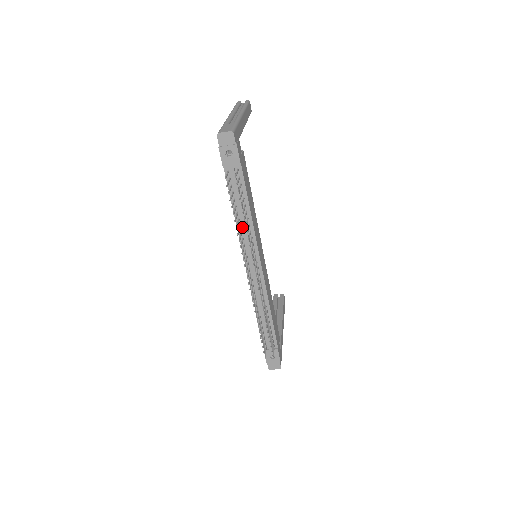
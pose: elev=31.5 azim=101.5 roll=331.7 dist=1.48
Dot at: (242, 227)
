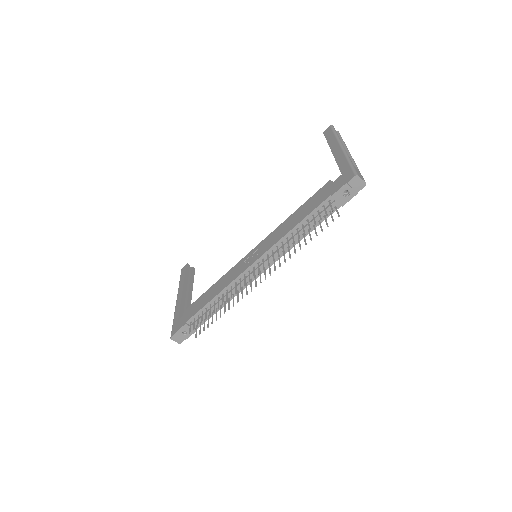
Dot at: (287, 239)
